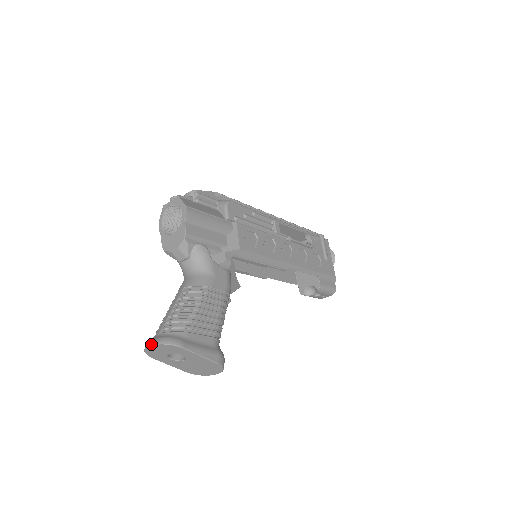
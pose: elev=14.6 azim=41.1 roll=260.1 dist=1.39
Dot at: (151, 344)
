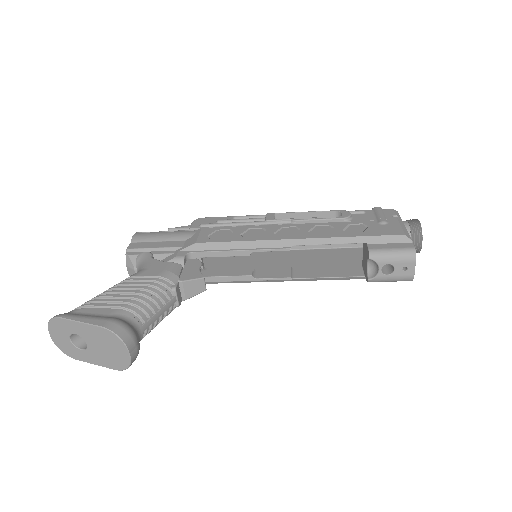
Dot at: (49, 332)
